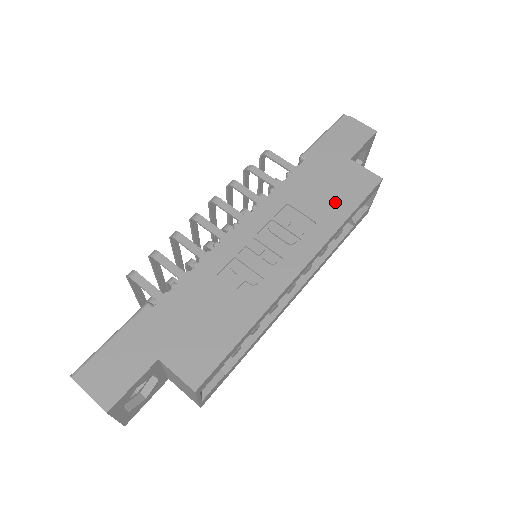
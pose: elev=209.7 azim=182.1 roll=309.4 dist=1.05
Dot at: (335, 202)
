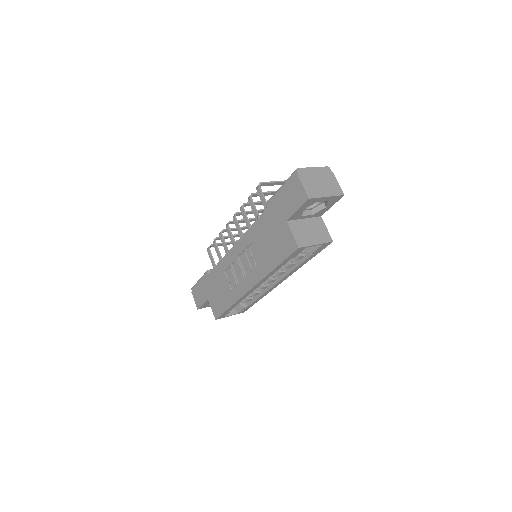
Dot at: (271, 254)
